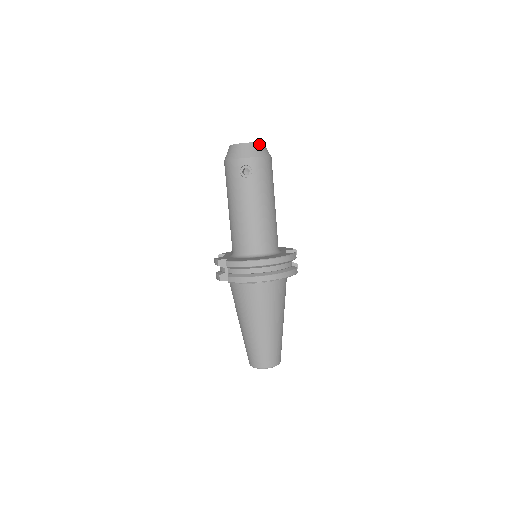
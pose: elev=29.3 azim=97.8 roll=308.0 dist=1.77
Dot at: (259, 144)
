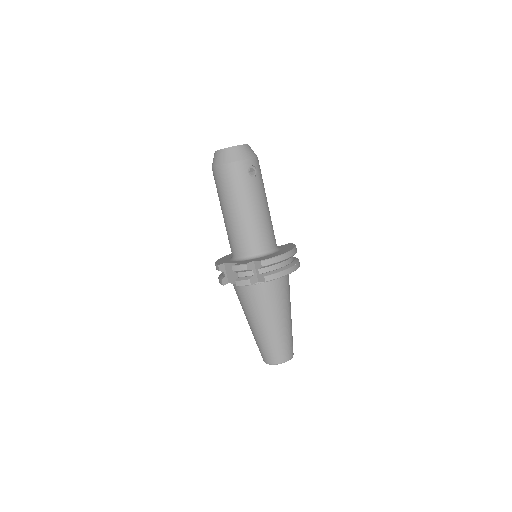
Dot at: (249, 146)
